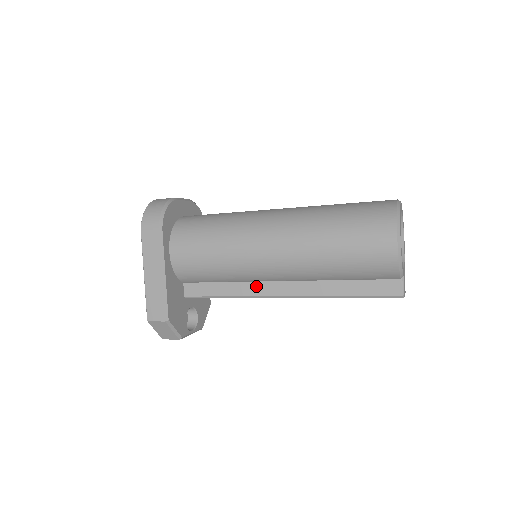
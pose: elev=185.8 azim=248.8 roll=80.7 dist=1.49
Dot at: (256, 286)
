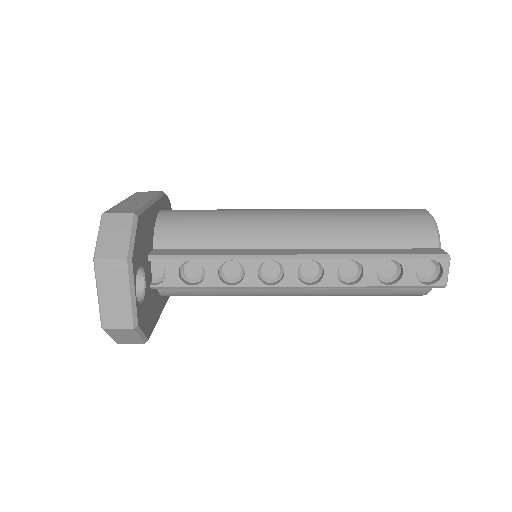
Dot at: (260, 250)
